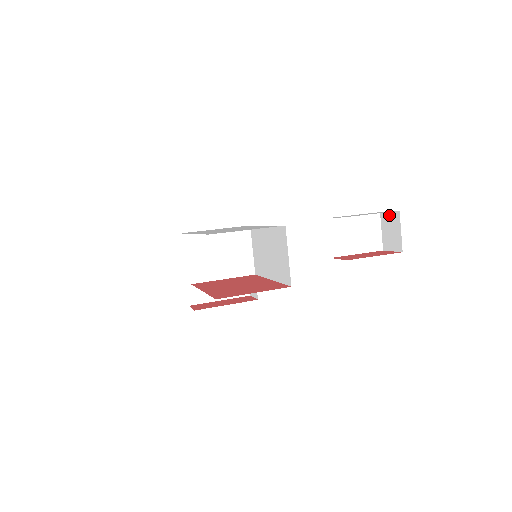
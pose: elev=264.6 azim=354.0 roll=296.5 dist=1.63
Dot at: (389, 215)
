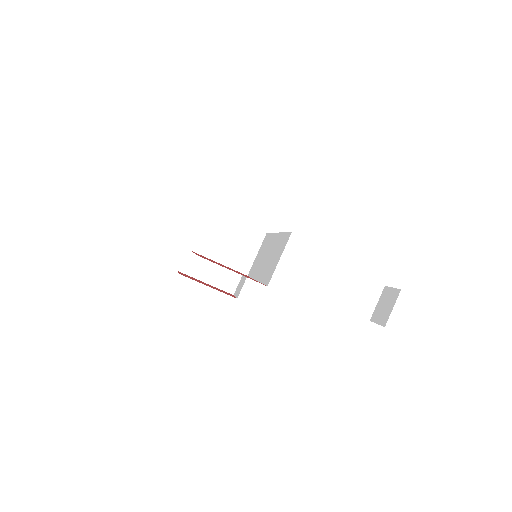
Dot at: (391, 290)
